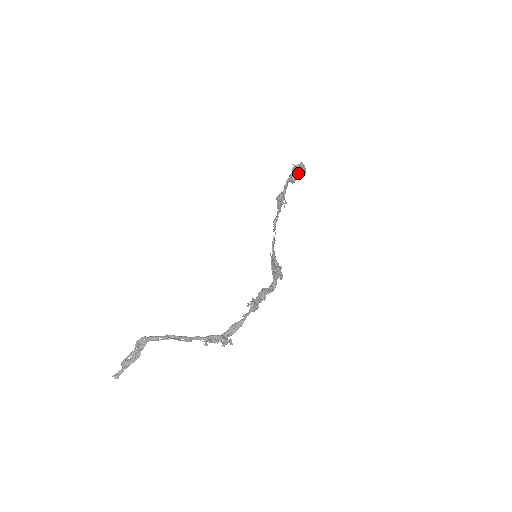
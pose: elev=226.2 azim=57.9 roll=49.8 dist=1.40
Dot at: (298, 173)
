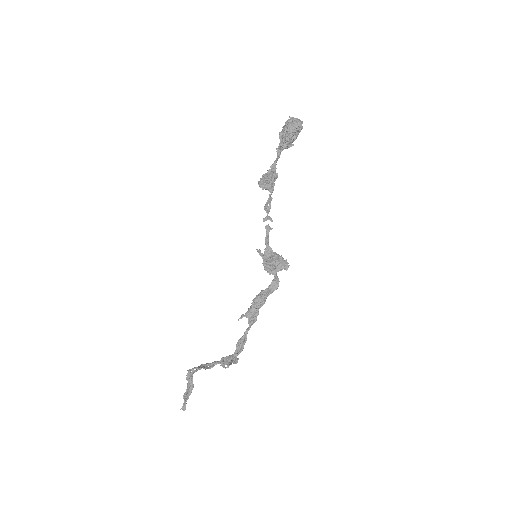
Dot at: (284, 135)
